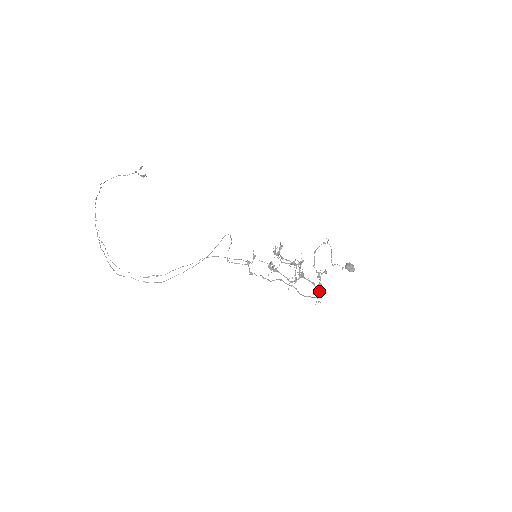
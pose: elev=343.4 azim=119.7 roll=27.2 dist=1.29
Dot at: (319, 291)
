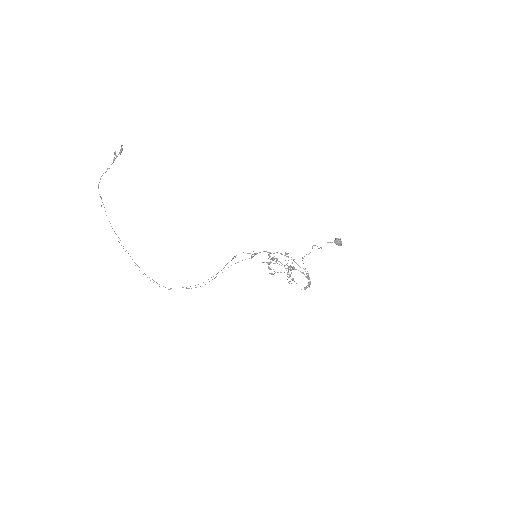
Dot at: (307, 285)
